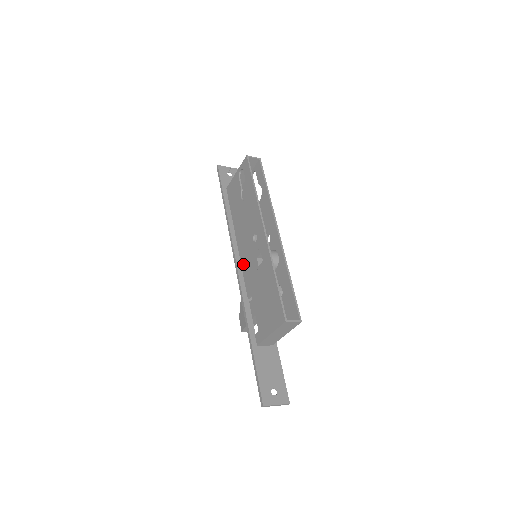
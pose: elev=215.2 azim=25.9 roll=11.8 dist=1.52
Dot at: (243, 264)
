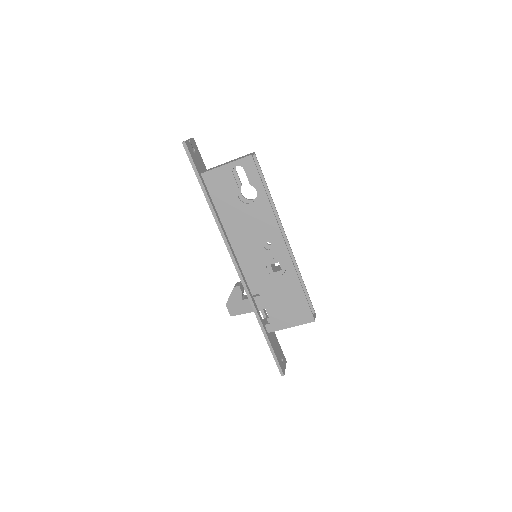
Dot at: (243, 264)
